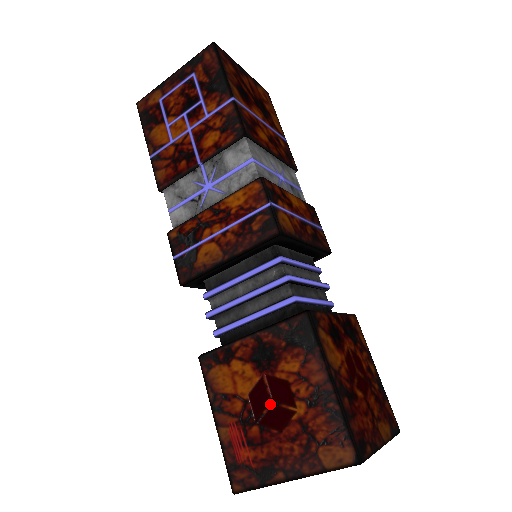
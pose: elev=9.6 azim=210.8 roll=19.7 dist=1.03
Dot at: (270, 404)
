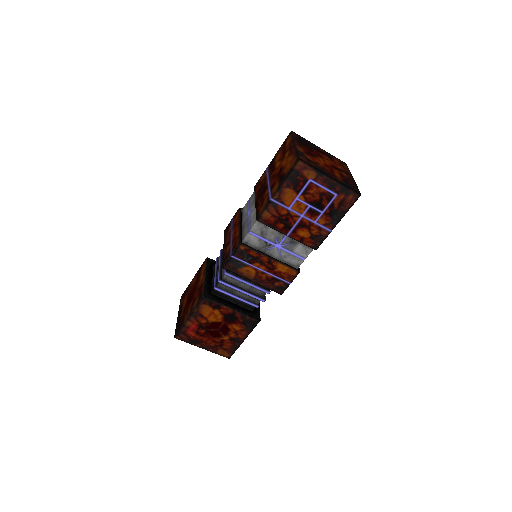
Dot at: (217, 330)
